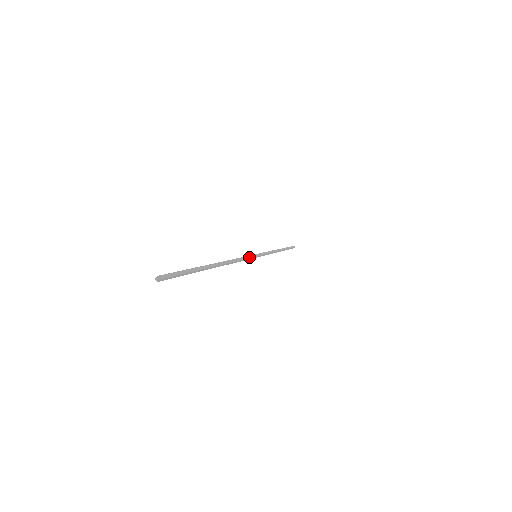
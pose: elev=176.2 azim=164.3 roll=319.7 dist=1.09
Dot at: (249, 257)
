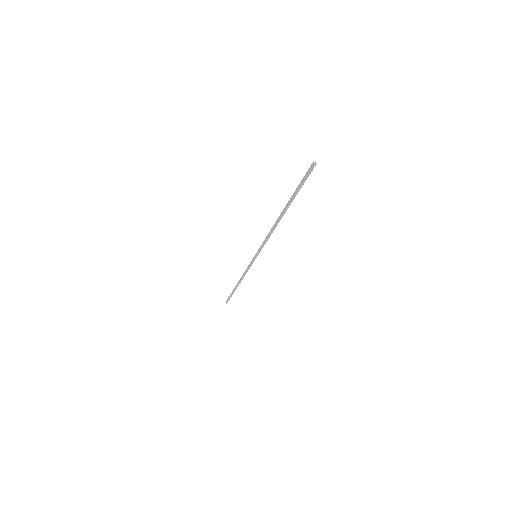
Dot at: occluded
